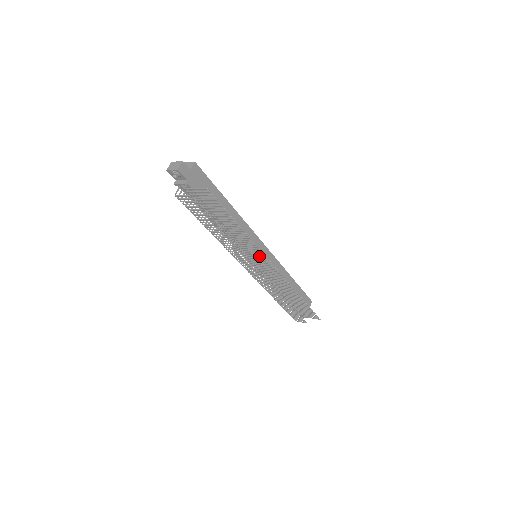
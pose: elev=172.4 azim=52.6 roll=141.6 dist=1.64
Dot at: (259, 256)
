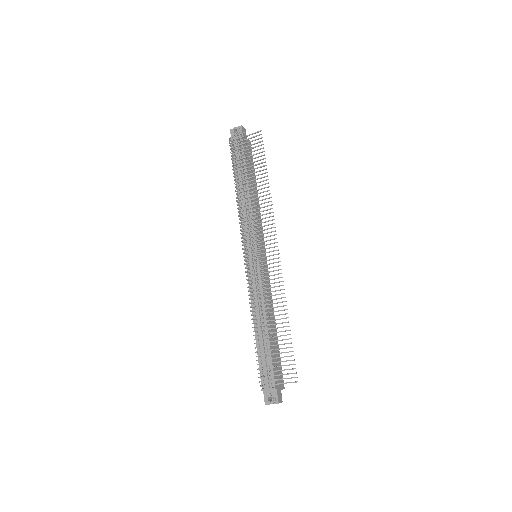
Dot at: (267, 232)
